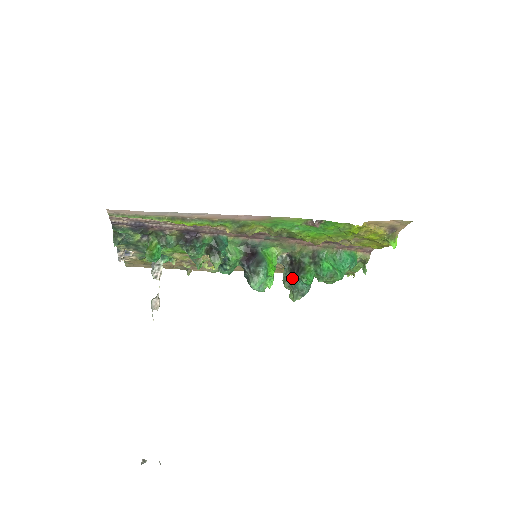
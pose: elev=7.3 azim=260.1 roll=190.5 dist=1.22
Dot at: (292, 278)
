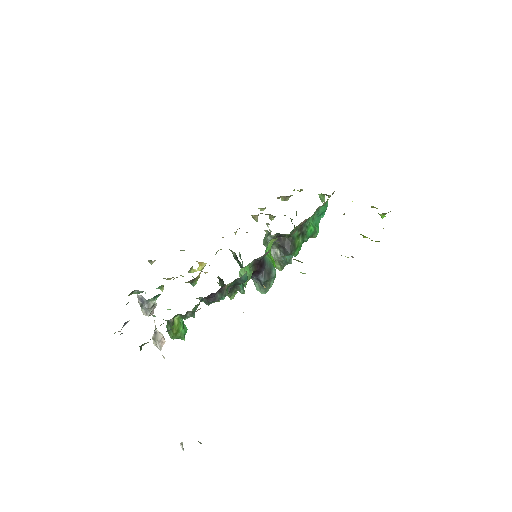
Dot at: (282, 255)
